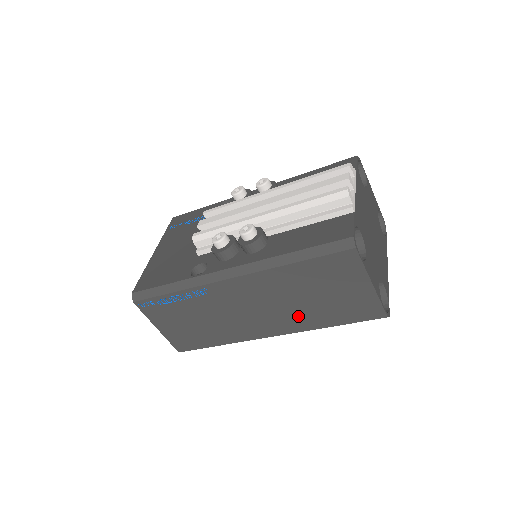
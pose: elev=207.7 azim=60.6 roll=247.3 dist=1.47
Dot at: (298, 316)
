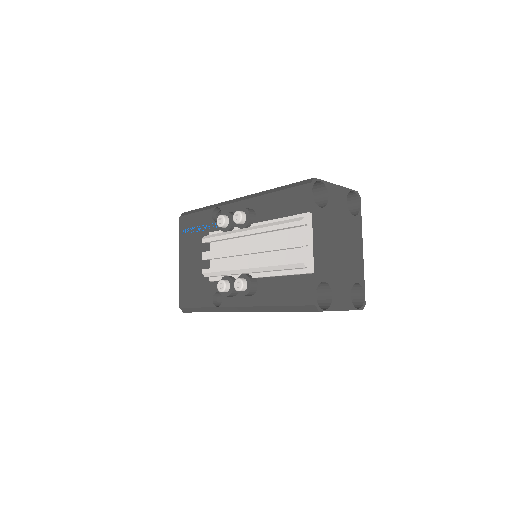
Dot at: occluded
